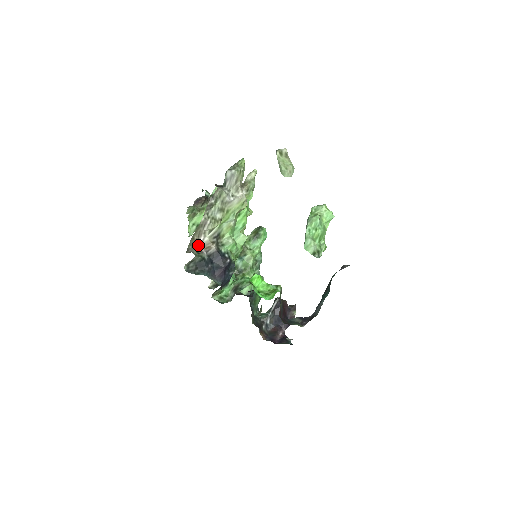
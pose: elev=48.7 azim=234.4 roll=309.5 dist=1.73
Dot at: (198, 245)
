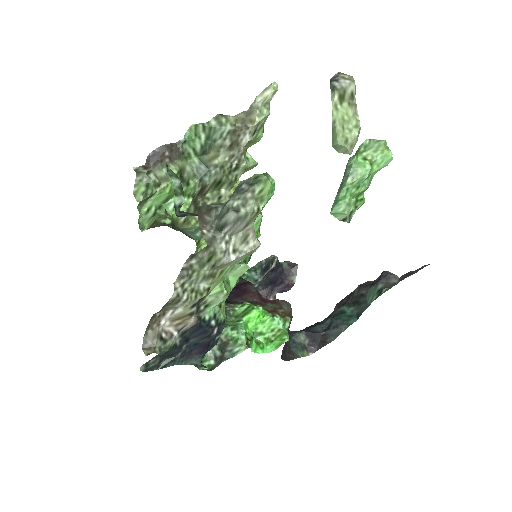
Dot at: (163, 322)
